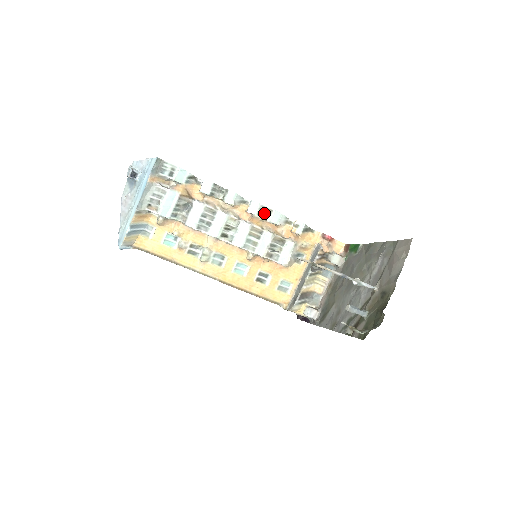
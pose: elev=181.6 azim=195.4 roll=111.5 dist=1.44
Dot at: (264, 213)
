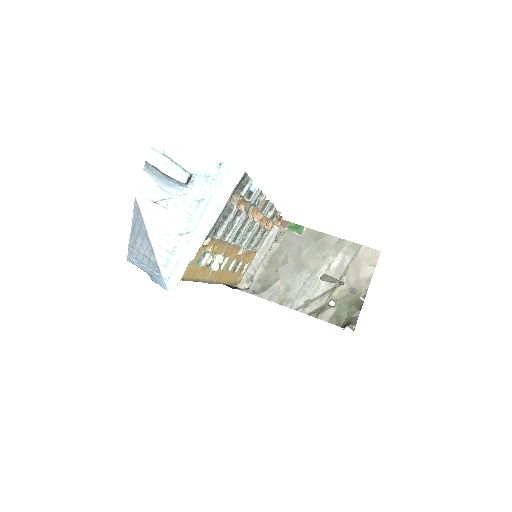
Dot at: (269, 210)
